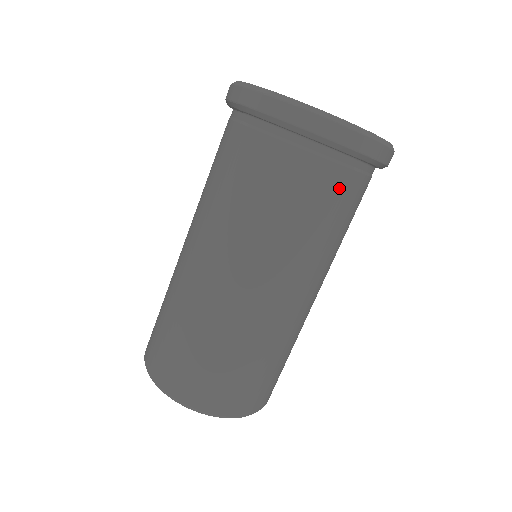
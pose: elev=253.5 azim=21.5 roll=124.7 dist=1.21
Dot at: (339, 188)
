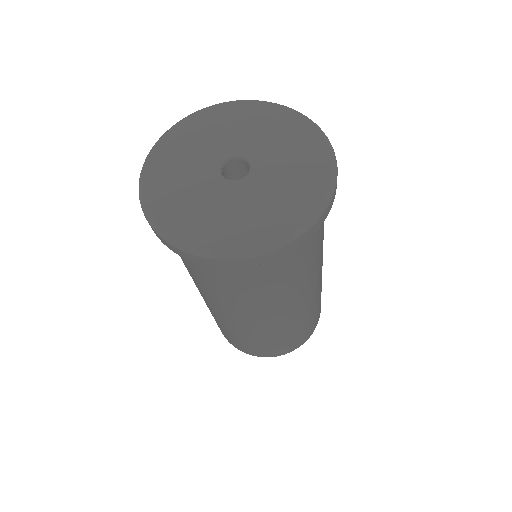
Dot at: (261, 273)
